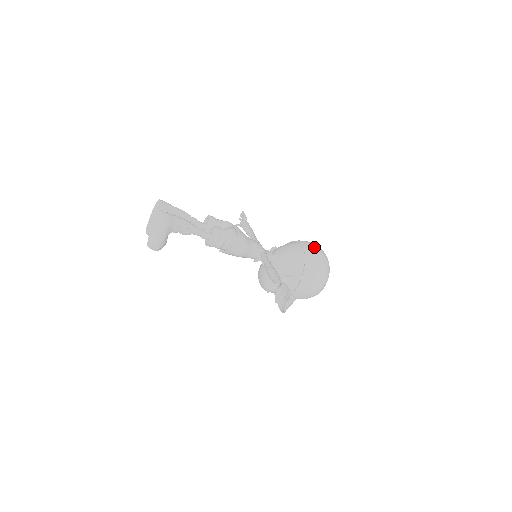
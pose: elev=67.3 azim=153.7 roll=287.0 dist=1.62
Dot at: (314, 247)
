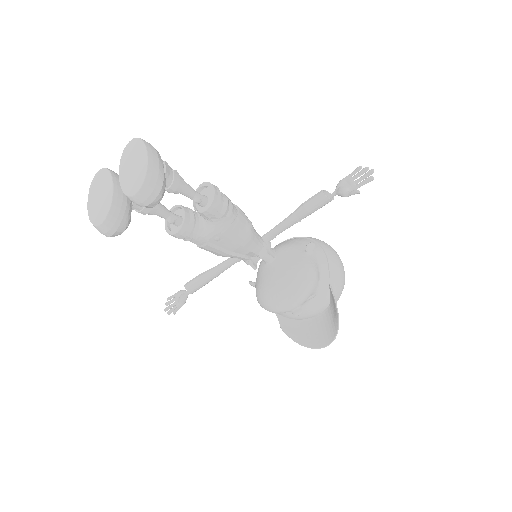
Dot at: occluded
